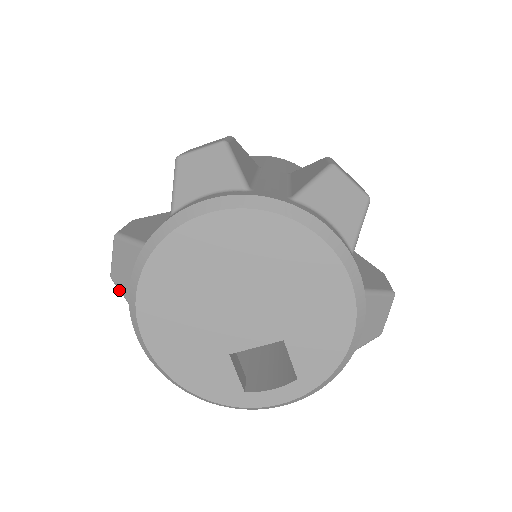
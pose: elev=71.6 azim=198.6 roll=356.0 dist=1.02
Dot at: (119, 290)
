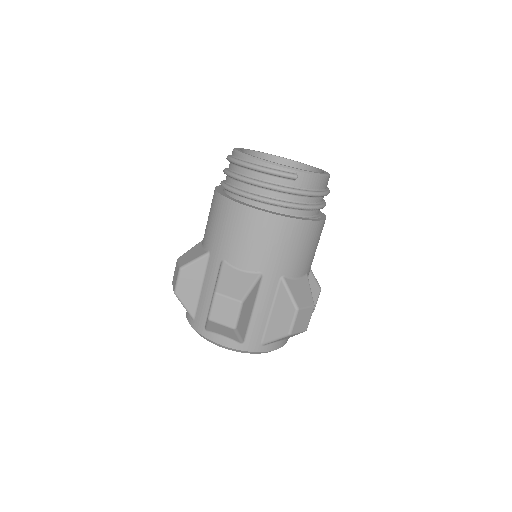
Dot at: occluded
